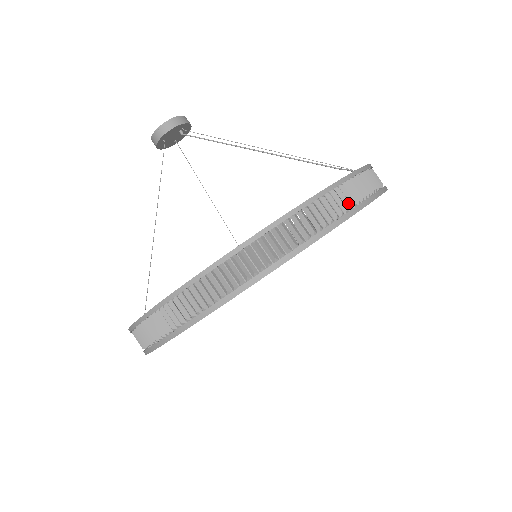
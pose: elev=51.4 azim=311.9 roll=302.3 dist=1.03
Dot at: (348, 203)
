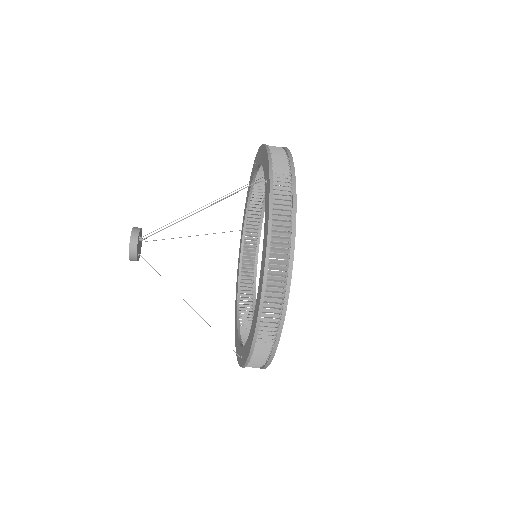
Dot at: (286, 228)
